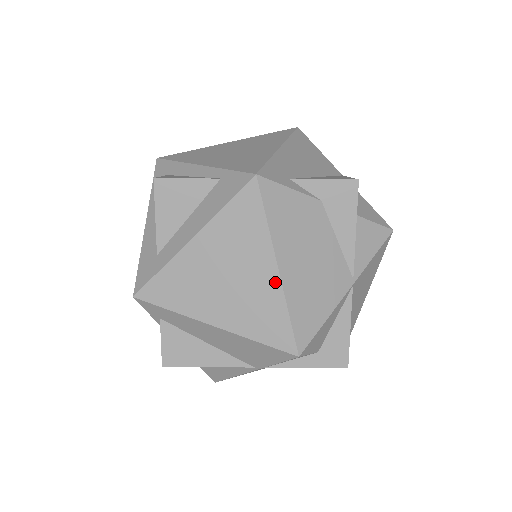
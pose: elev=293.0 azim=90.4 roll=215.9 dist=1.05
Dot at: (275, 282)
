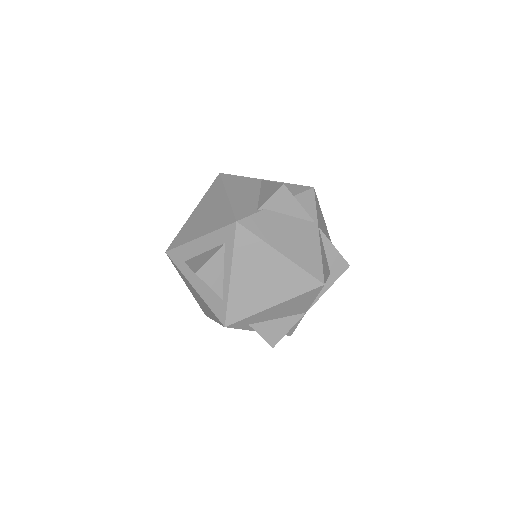
Dot at: (211, 318)
